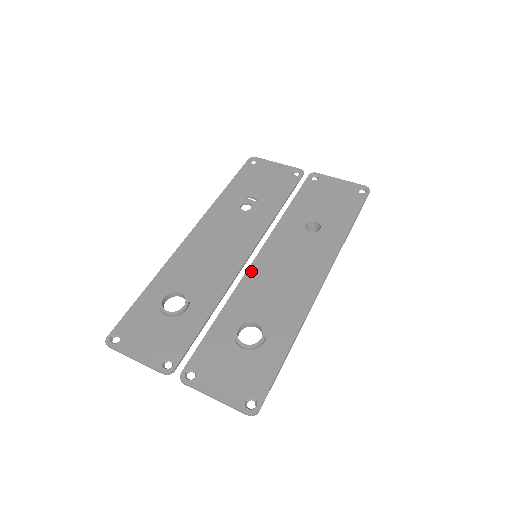
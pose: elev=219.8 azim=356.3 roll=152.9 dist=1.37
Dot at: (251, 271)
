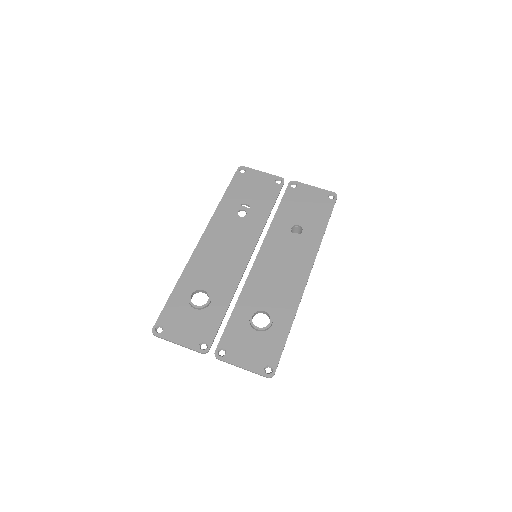
Dot at: (254, 269)
